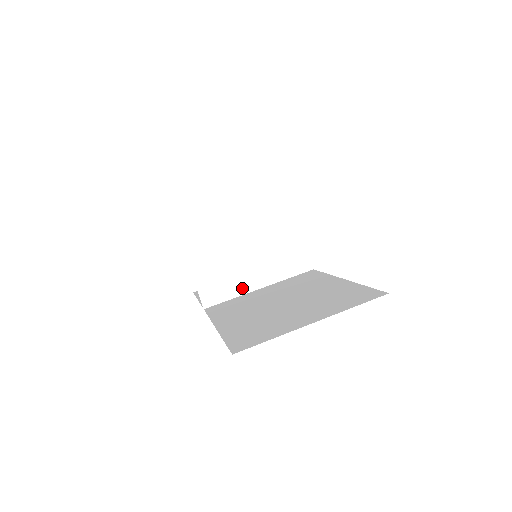
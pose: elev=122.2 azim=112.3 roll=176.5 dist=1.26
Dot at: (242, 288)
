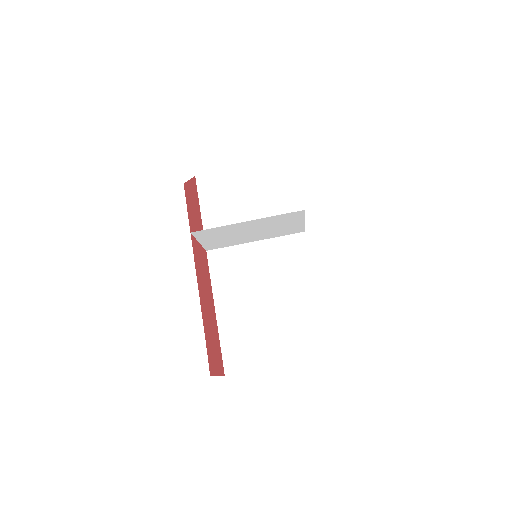
Dot at: (240, 242)
